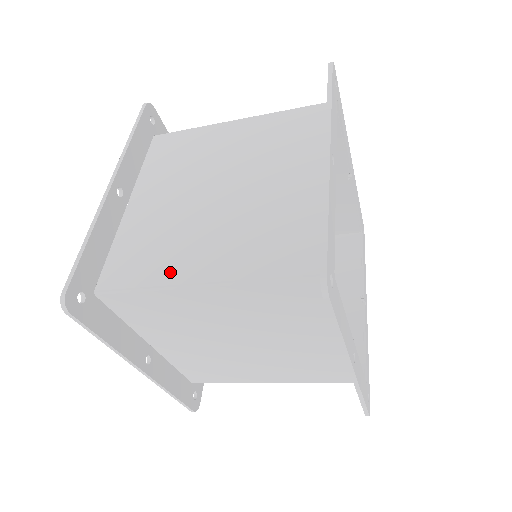
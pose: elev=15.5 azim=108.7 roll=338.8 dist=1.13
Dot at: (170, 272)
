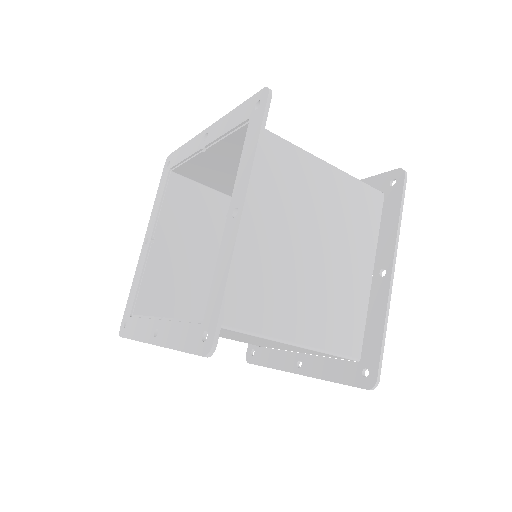
Dot at: occluded
